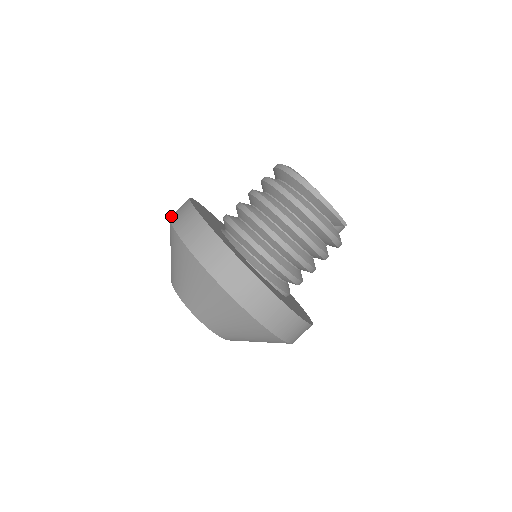
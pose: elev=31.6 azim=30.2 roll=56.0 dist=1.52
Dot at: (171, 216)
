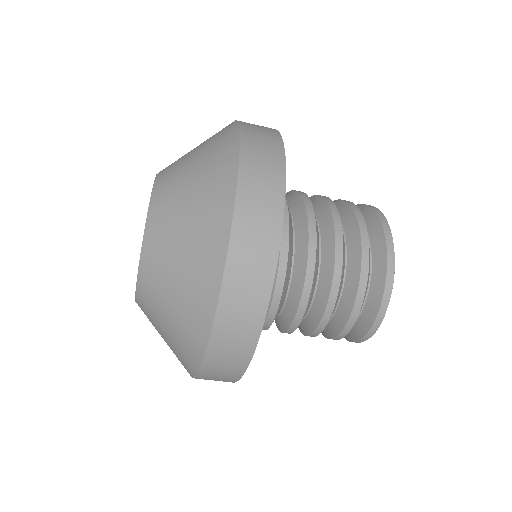
Dot at: (240, 196)
